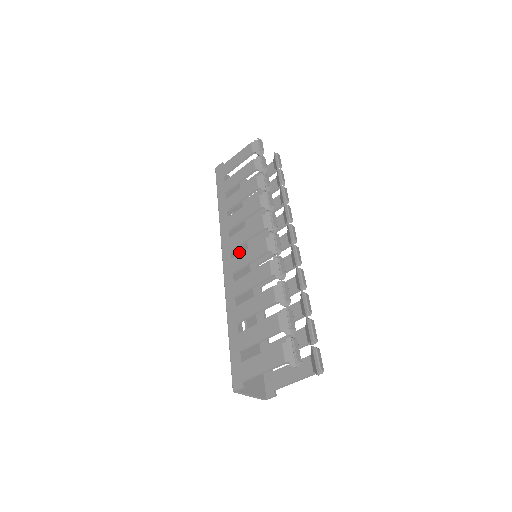
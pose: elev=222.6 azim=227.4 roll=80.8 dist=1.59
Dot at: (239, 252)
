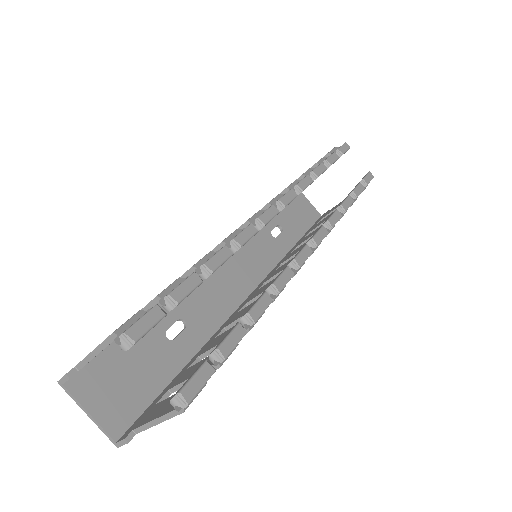
Dot at: (252, 262)
